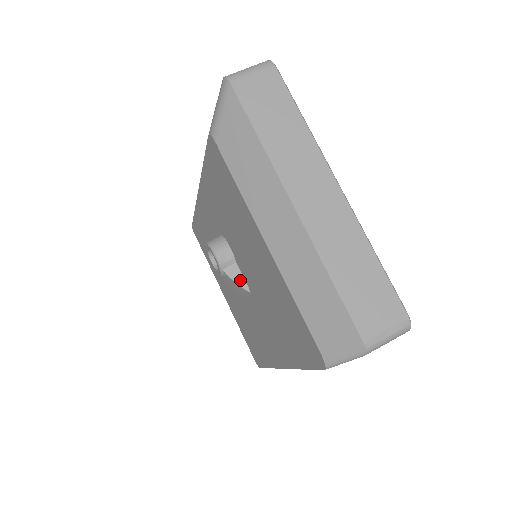
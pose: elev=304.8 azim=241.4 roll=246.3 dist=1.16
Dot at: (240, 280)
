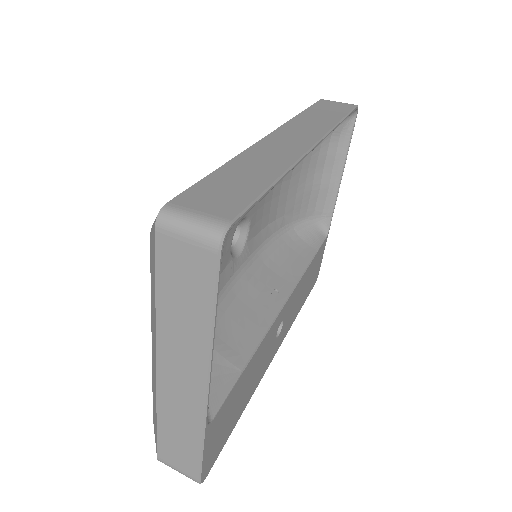
Dot at: occluded
